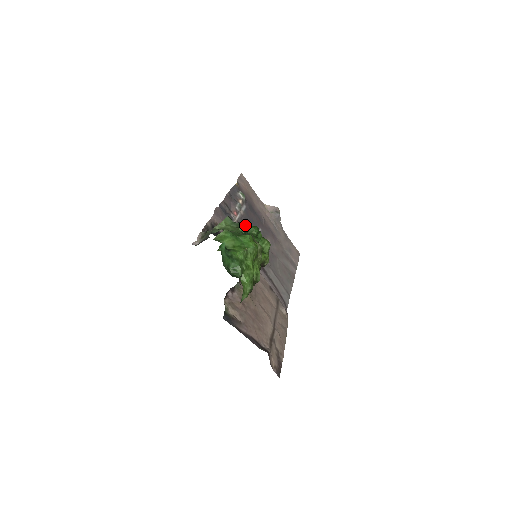
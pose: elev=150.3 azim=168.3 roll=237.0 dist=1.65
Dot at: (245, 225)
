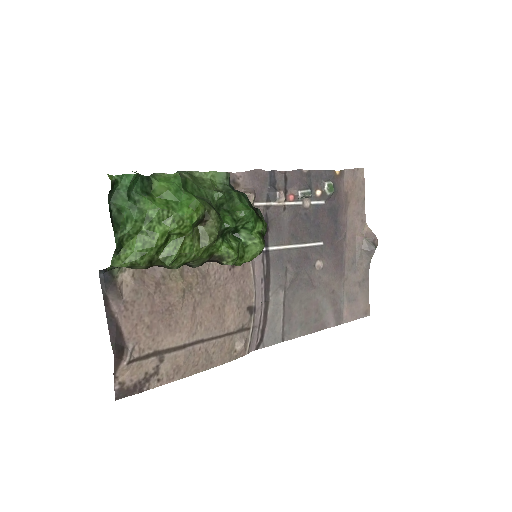
Dot at: (233, 195)
